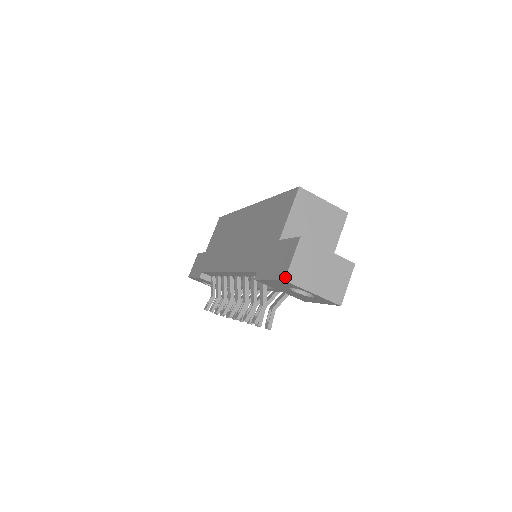
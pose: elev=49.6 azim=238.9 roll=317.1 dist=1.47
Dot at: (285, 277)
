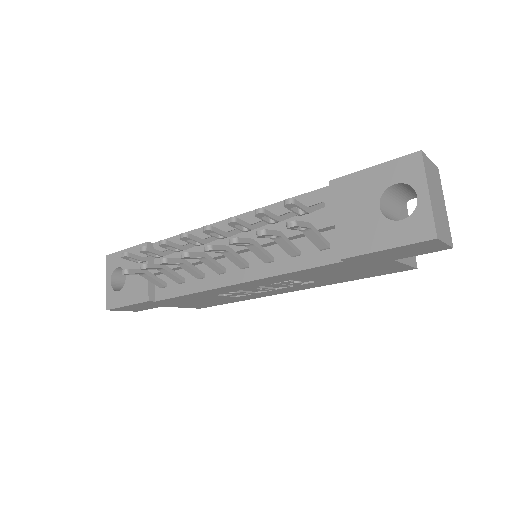
Dot at: (422, 151)
